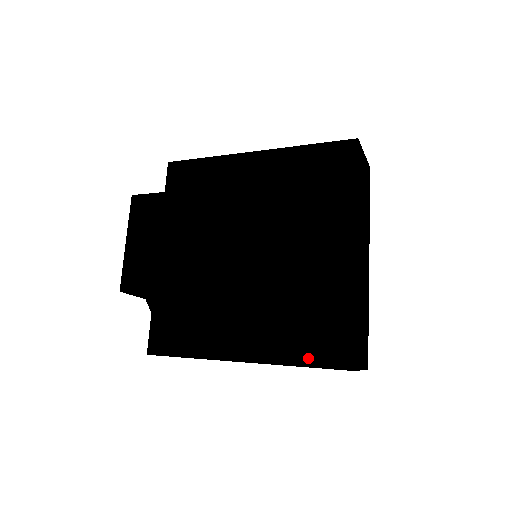
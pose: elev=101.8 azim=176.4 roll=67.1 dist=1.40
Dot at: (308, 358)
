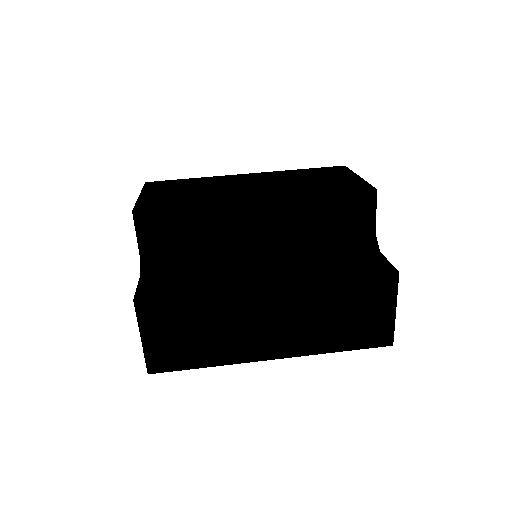
Dot at: (347, 273)
